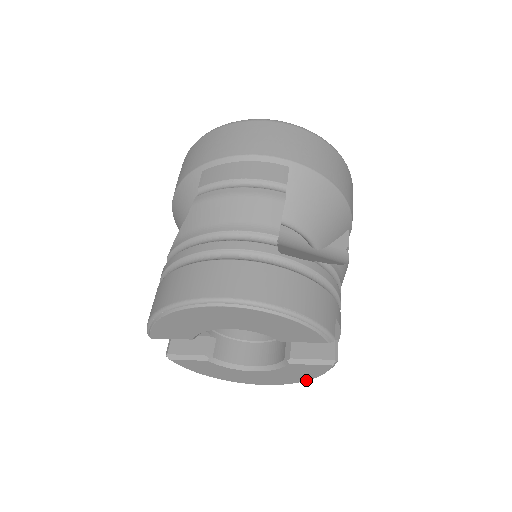
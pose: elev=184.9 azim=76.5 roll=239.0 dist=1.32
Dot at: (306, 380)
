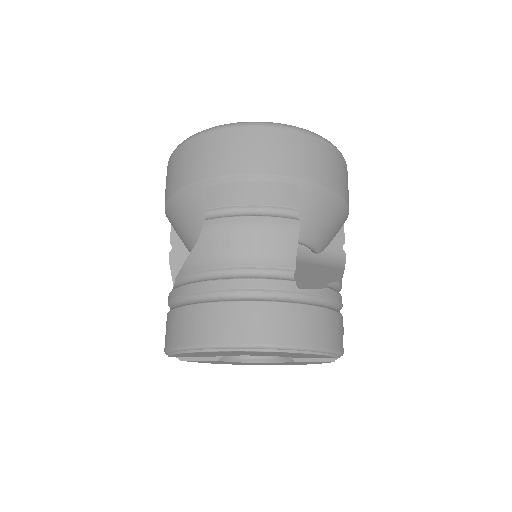
Dot at: (304, 364)
